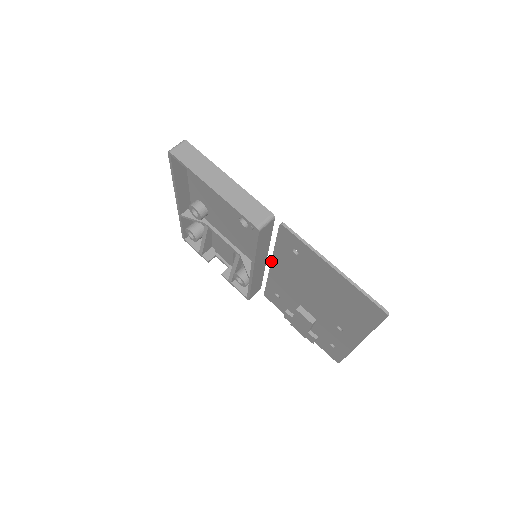
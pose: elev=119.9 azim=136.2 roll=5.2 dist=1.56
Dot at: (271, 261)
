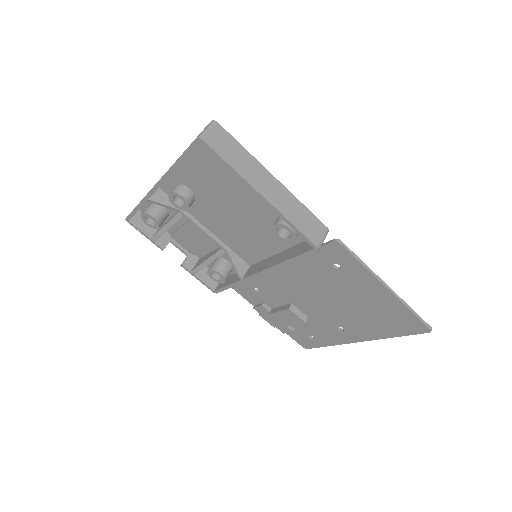
Dot at: occluded
